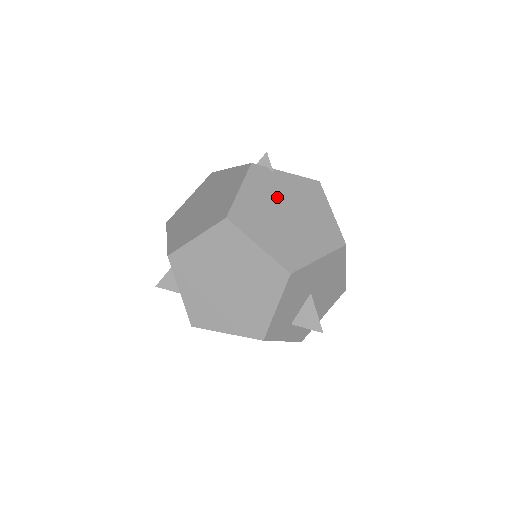
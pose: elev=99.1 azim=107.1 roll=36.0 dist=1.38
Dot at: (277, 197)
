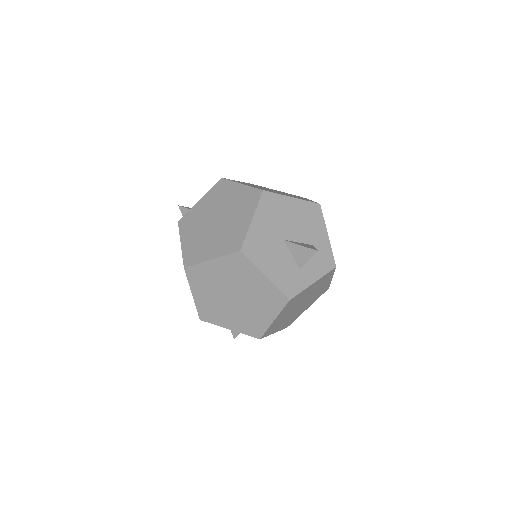
Dot at: (203, 220)
